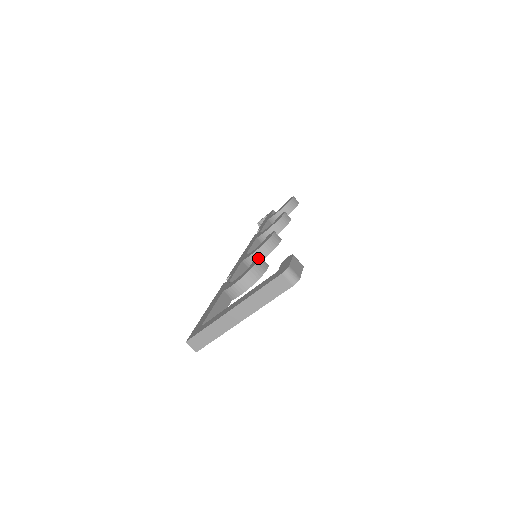
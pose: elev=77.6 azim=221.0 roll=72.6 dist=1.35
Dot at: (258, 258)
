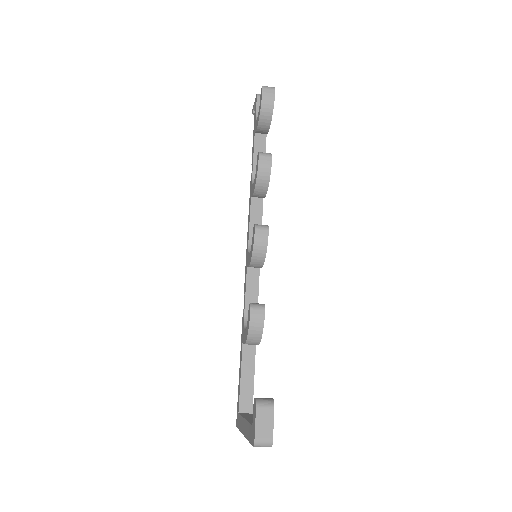
Dot at: (249, 309)
